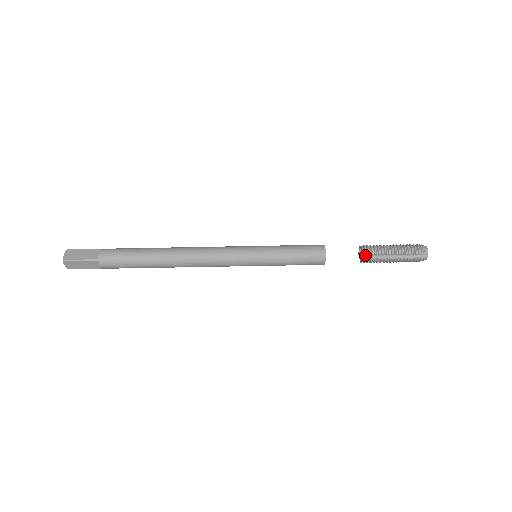
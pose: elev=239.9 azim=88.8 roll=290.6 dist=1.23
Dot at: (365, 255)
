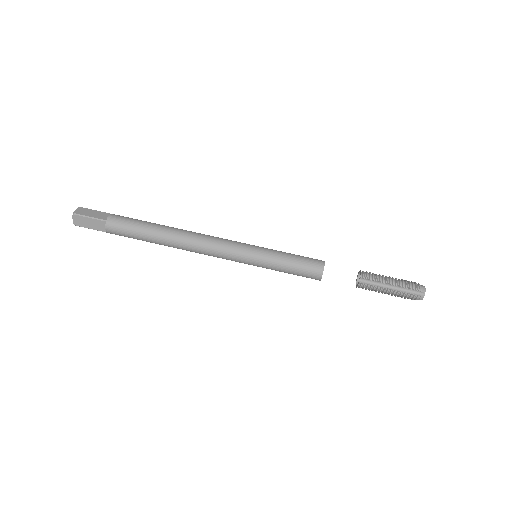
Dot at: (362, 279)
